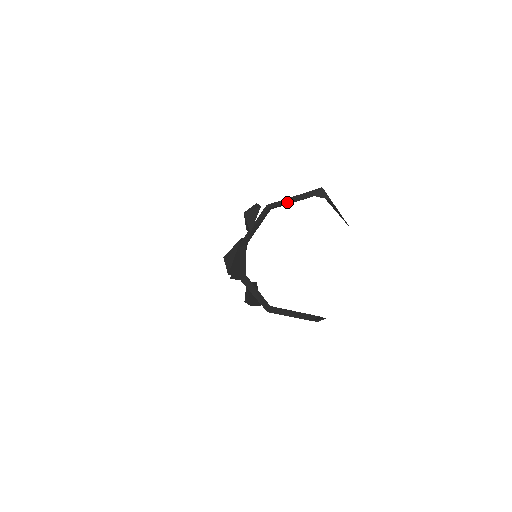
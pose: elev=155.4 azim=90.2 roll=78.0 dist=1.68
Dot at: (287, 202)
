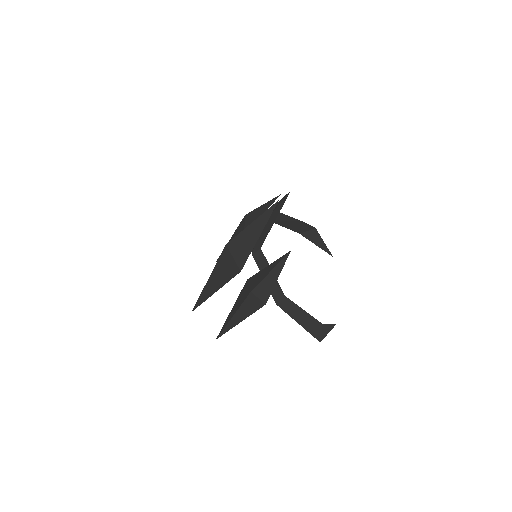
Dot at: (284, 216)
